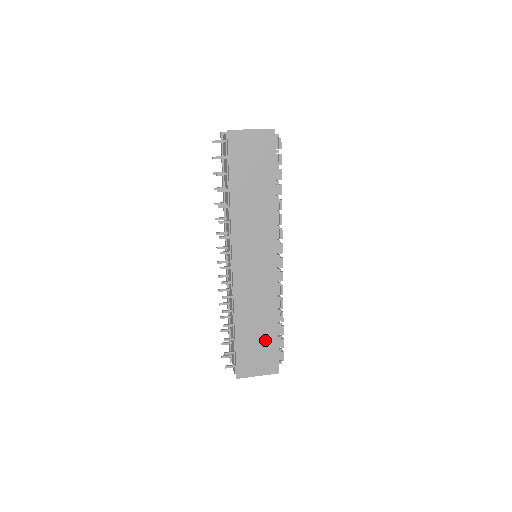
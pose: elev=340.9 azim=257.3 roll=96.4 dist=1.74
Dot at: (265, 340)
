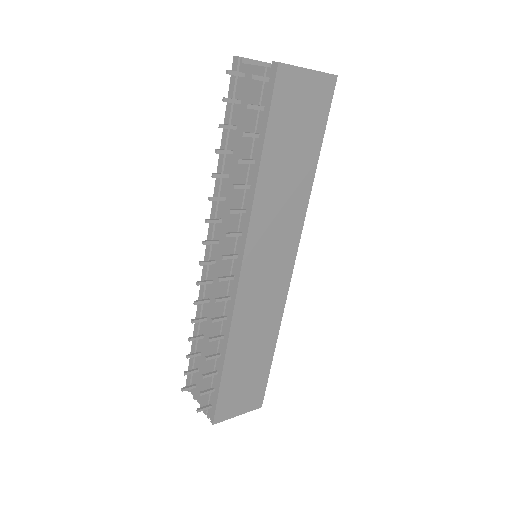
Dot at: (256, 371)
